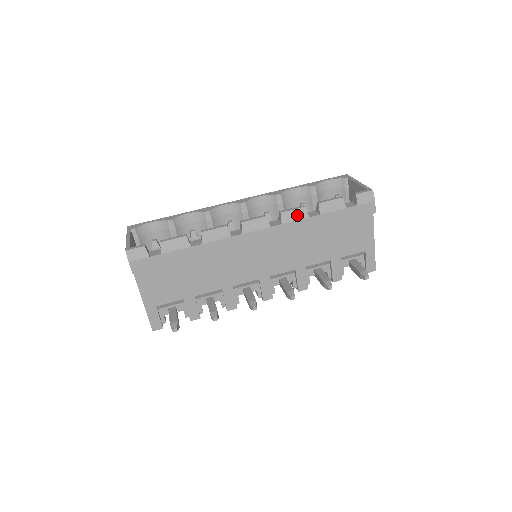
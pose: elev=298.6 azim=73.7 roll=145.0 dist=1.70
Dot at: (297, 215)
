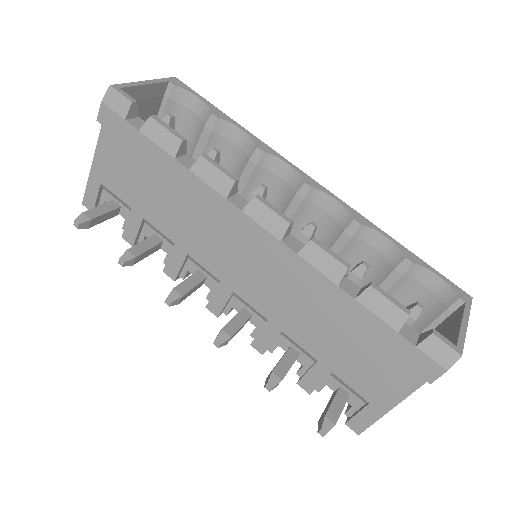
Dot at: (327, 266)
